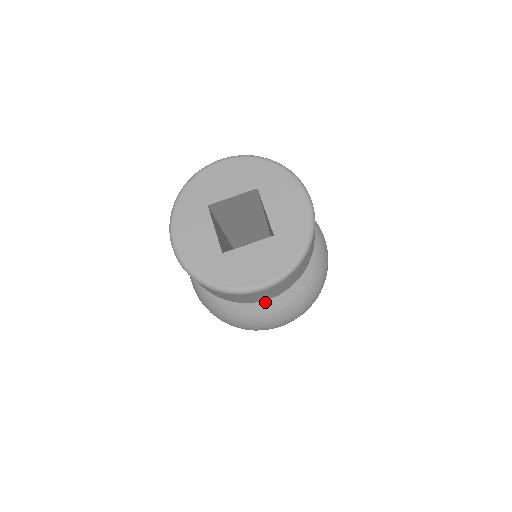
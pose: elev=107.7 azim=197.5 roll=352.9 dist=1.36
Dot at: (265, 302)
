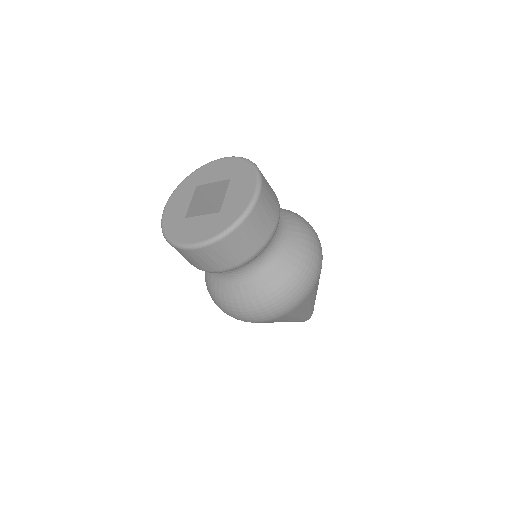
Dot at: (234, 286)
